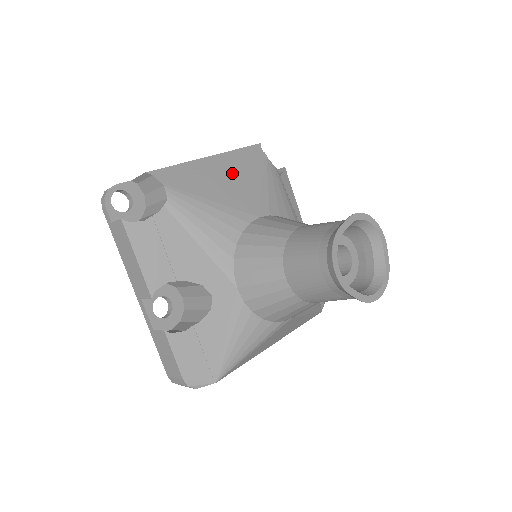
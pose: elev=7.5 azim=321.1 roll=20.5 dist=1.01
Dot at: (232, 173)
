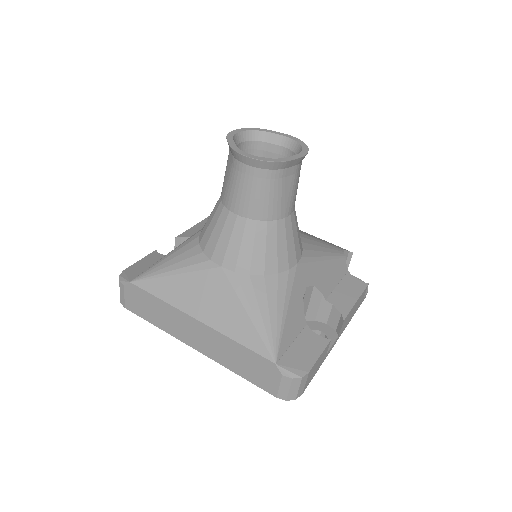
Dot at: (299, 230)
